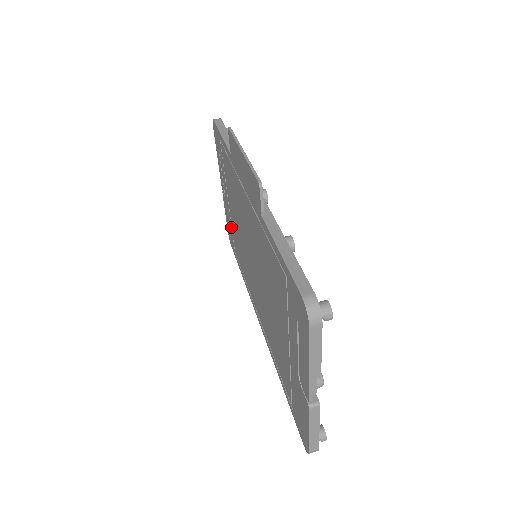
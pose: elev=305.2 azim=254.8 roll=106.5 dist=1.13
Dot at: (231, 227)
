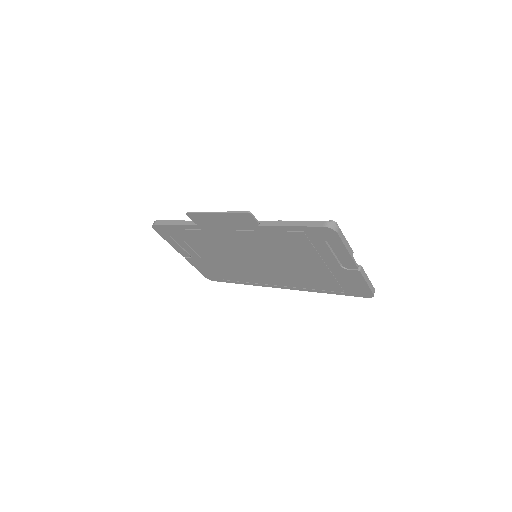
Dot at: (211, 269)
